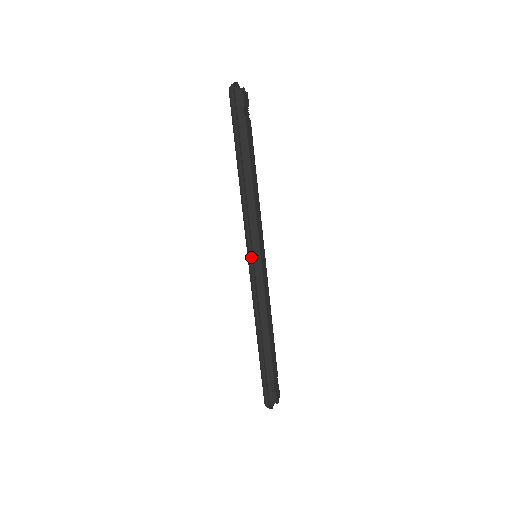
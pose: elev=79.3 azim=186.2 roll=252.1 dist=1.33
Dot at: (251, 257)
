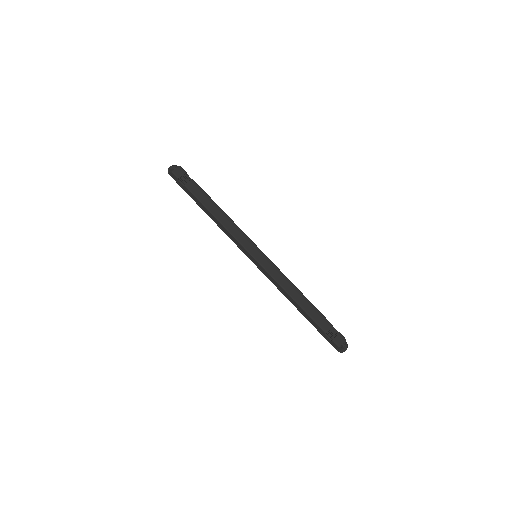
Dot at: (251, 260)
